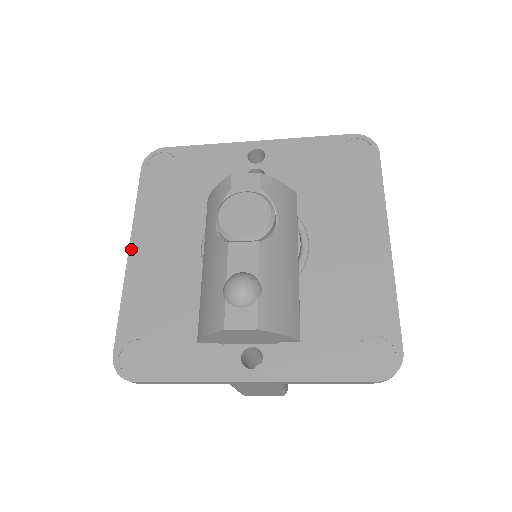
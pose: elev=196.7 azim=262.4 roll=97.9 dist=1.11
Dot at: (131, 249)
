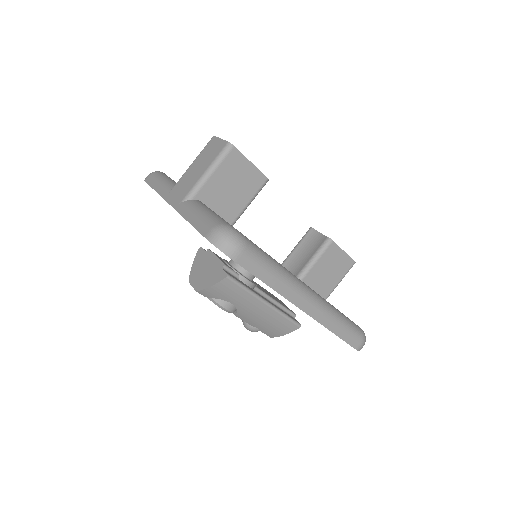
Dot at: occluded
